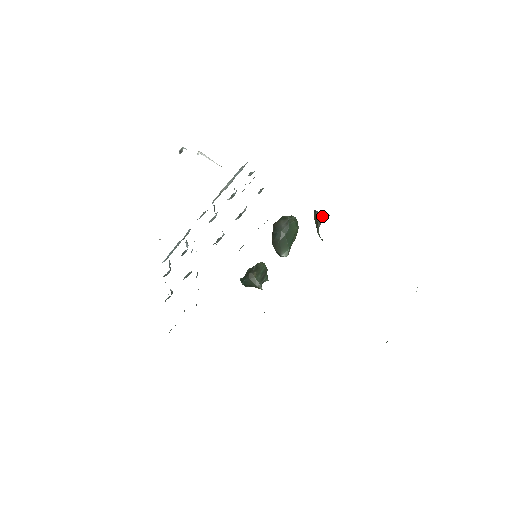
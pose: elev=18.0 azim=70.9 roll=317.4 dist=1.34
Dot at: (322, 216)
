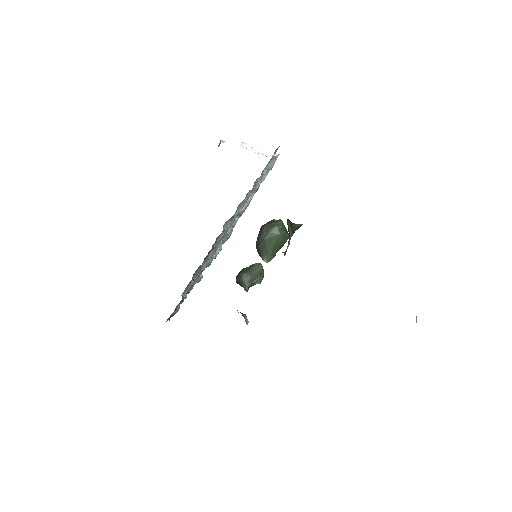
Dot at: (292, 225)
